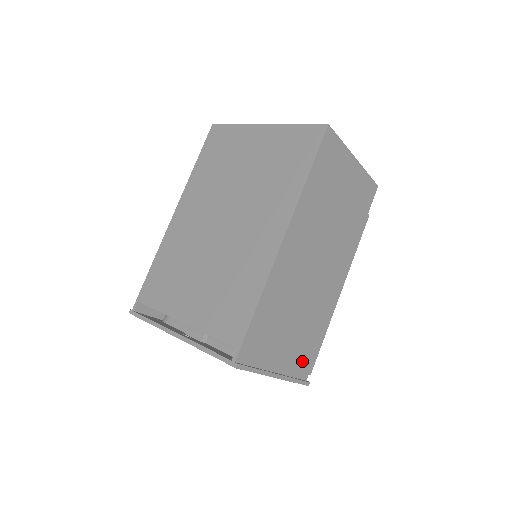
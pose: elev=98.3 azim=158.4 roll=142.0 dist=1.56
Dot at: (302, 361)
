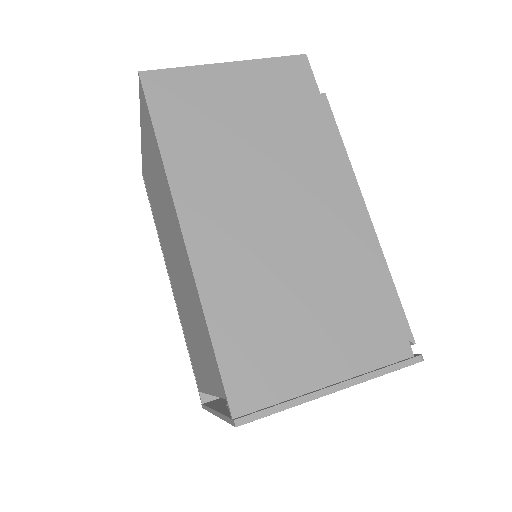
Dot at: (376, 338)
